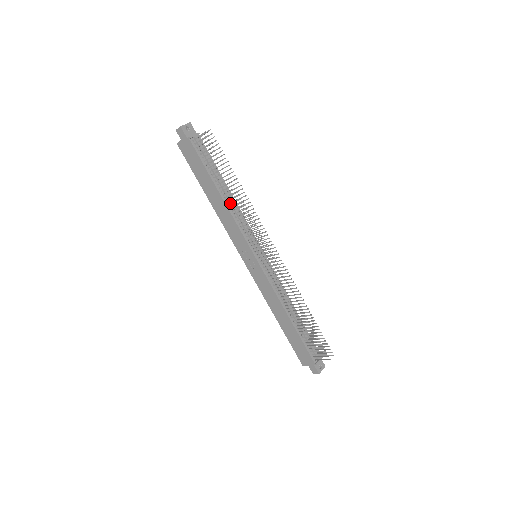
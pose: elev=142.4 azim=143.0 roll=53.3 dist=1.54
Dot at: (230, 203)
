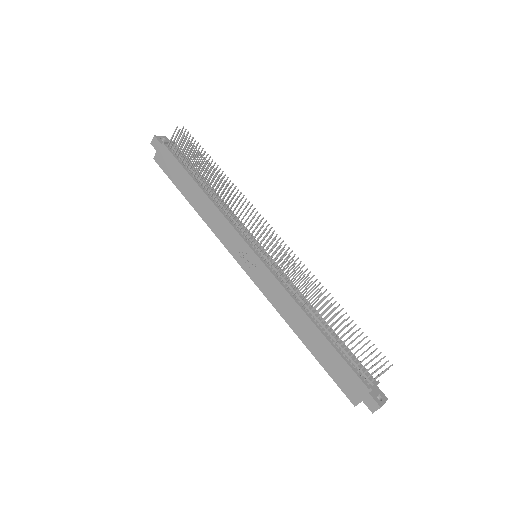
Dot at: (214, 196)
